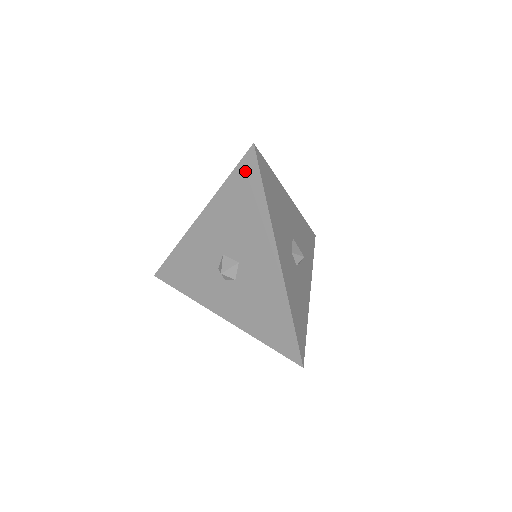
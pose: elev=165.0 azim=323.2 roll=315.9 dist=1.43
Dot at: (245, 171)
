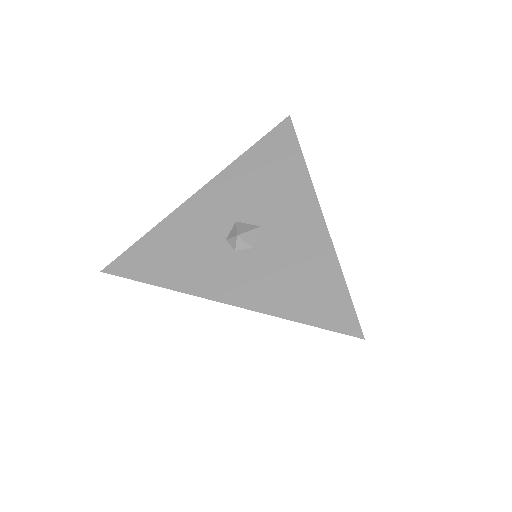
Dot at: (277, 137)
